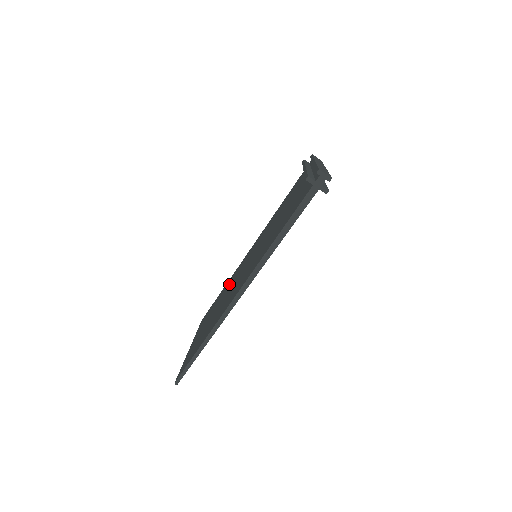
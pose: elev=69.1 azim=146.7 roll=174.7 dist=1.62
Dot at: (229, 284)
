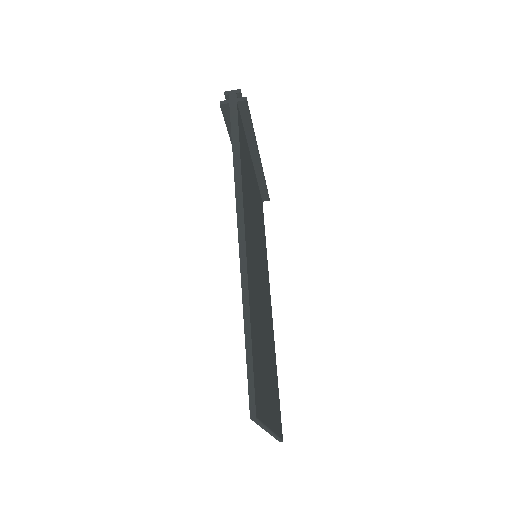
Dot at: occluded
